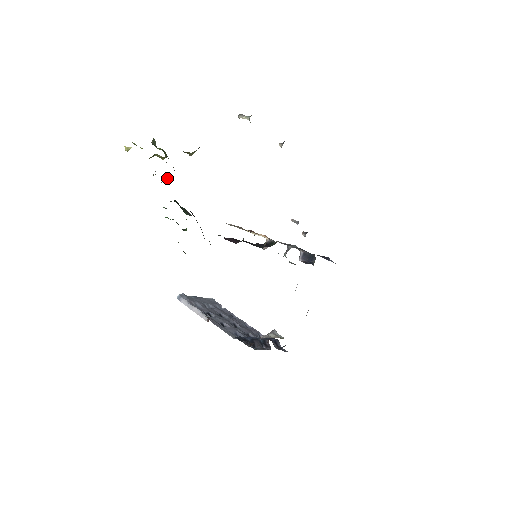
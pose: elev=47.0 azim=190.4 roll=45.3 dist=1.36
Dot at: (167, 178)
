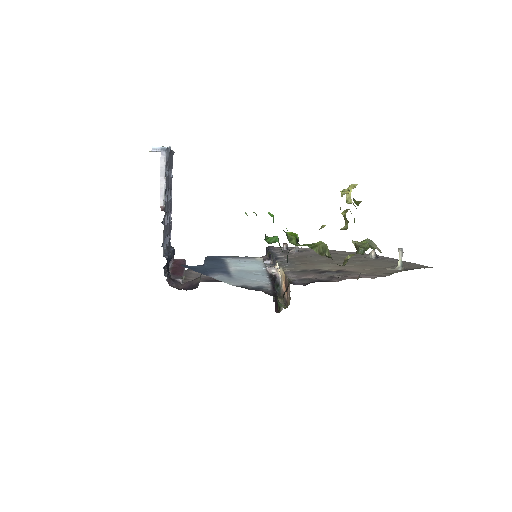
Dot at: (325, 252)
